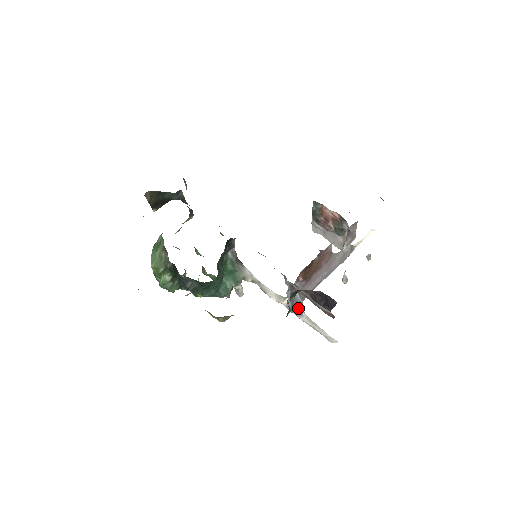
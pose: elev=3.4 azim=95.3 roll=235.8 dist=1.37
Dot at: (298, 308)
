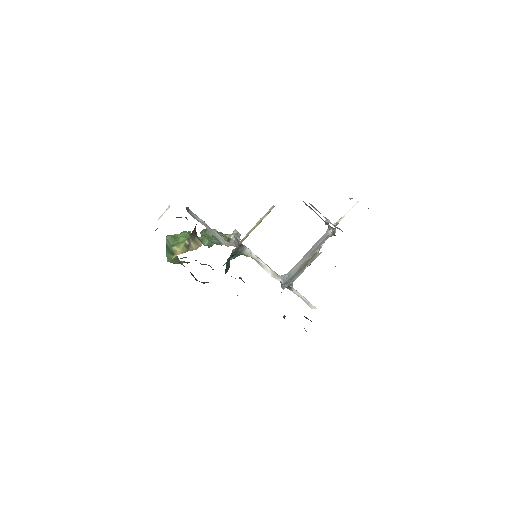
Dot at: (289, 287)
